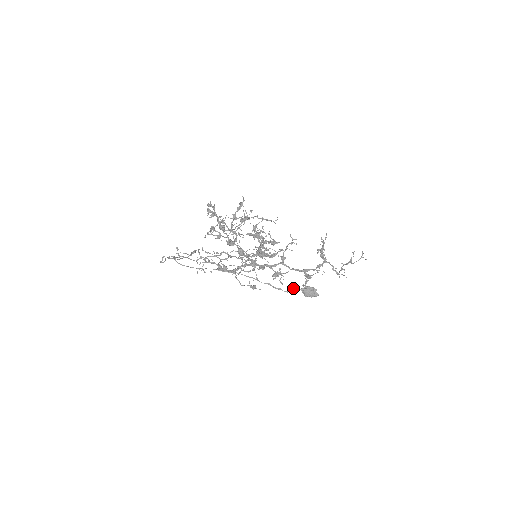
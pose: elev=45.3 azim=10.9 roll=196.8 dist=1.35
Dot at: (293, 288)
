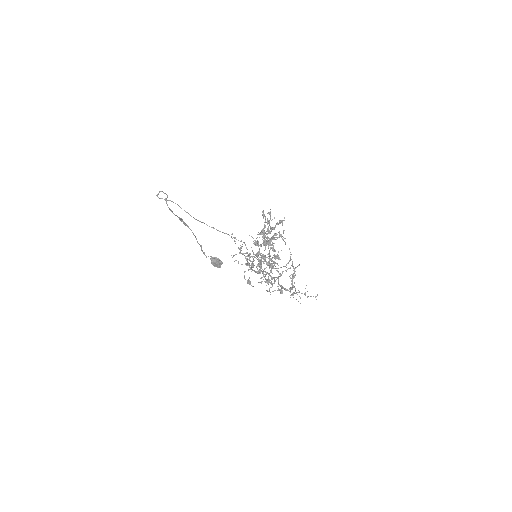
Dot at: occluded
